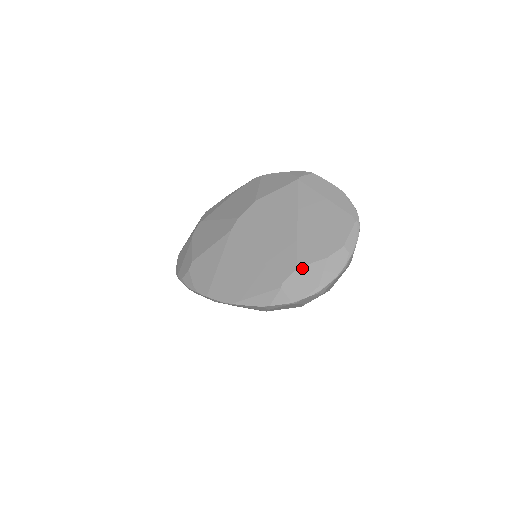
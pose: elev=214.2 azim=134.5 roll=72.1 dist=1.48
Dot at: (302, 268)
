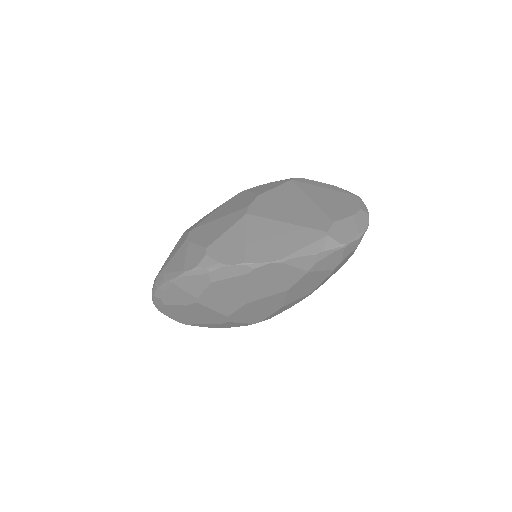
Dot at: (338, 222)
